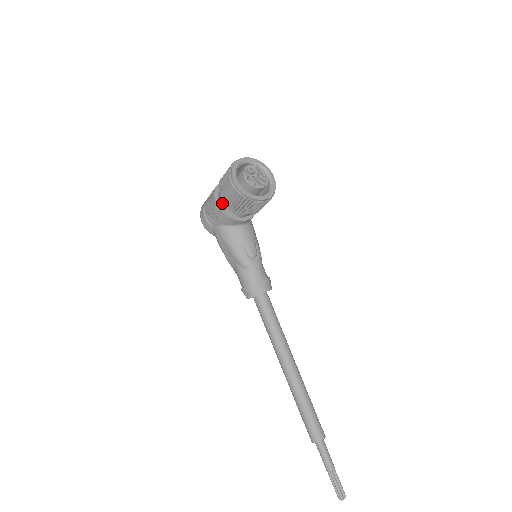
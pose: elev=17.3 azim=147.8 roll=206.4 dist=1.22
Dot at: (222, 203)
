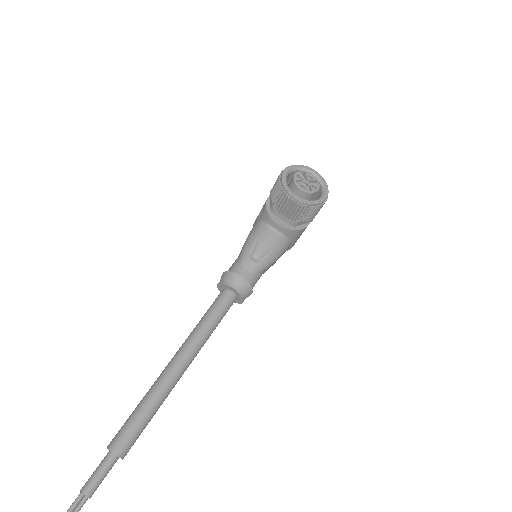
Dot at: (270, 192)
